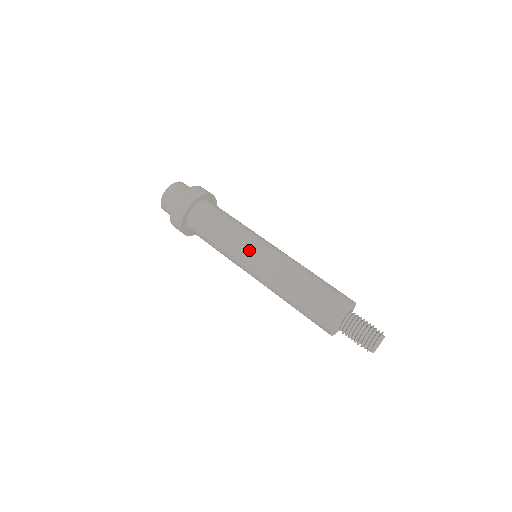
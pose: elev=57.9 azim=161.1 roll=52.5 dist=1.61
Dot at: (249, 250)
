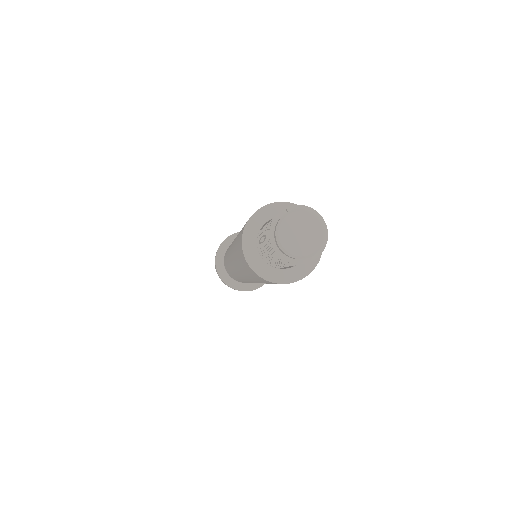
Dot at: occluded
